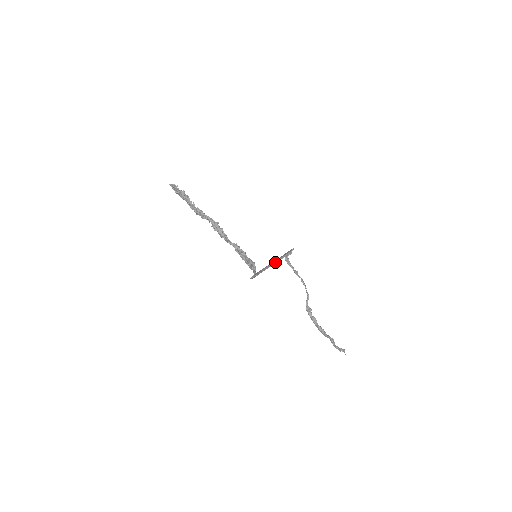
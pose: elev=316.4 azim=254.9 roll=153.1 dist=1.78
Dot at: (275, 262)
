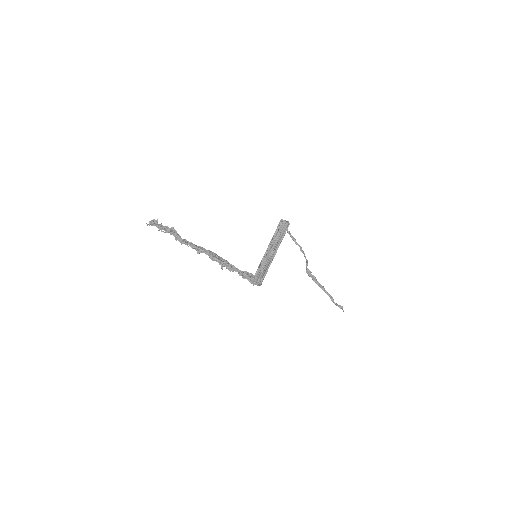
Dot at: (274, 250)
